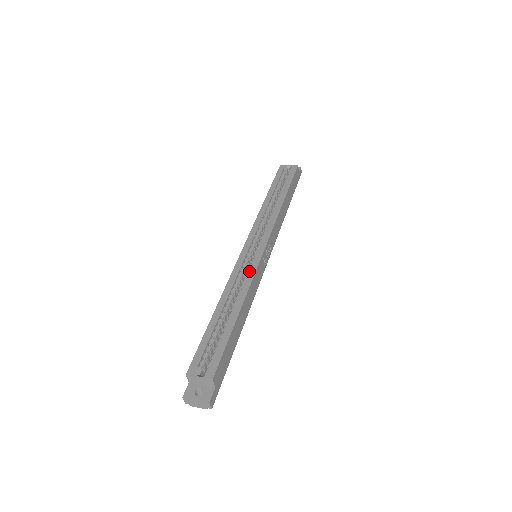
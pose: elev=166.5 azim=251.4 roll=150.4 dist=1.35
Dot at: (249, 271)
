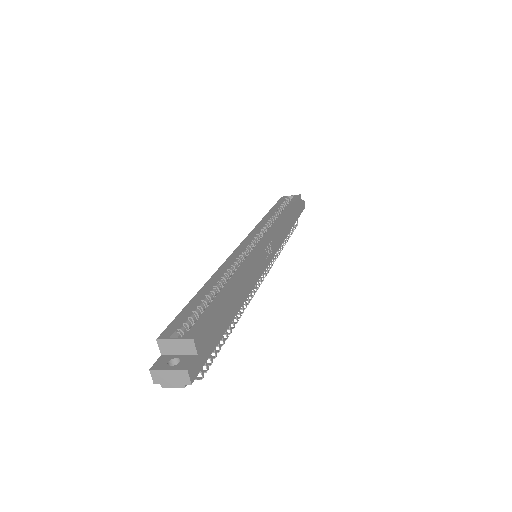
Dot at: (247, 256)
